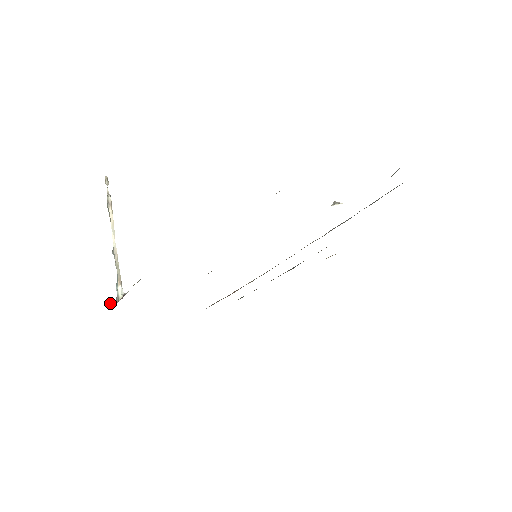
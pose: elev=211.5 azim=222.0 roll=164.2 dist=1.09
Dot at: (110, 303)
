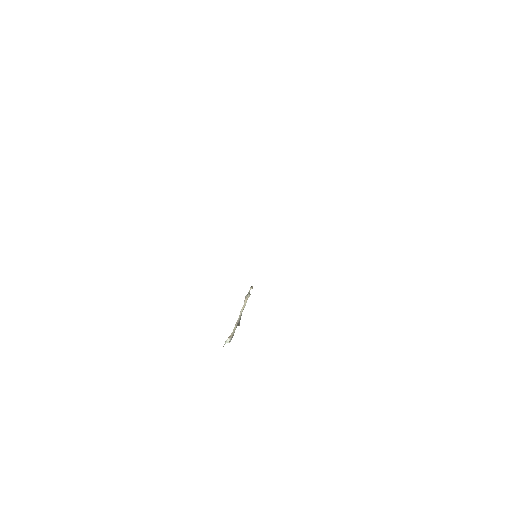
Dot at: occluded
